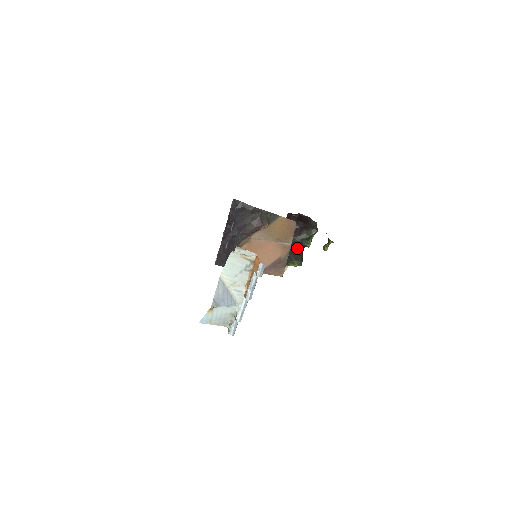
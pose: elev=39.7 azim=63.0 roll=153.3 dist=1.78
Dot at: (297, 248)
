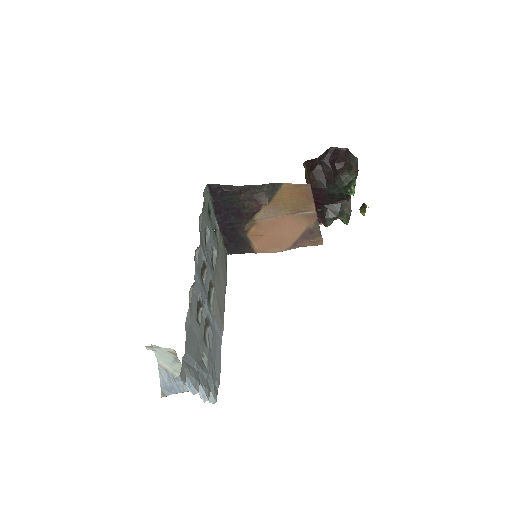
Dot at: (338, 198)
